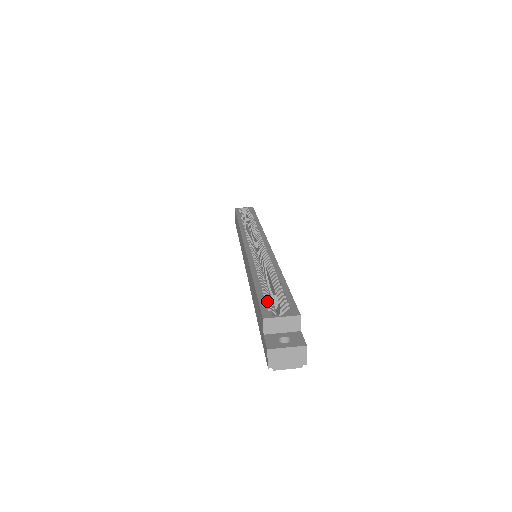
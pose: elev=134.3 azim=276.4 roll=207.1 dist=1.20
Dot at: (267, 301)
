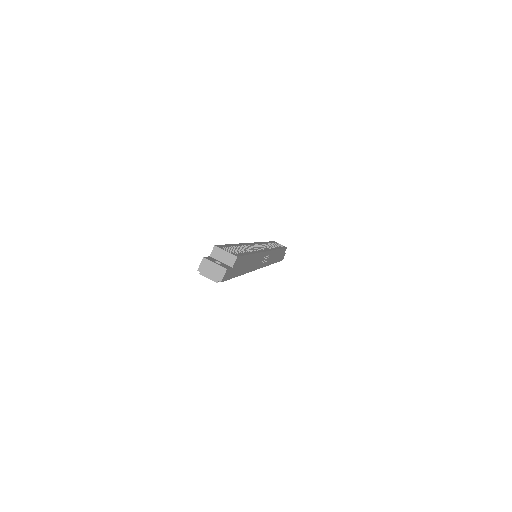
Dot at: (228, 247)
